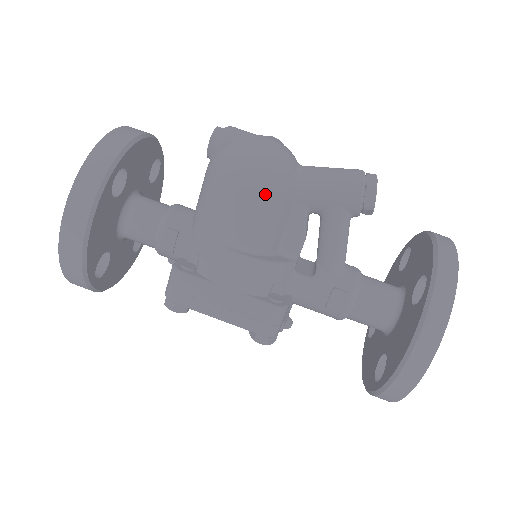
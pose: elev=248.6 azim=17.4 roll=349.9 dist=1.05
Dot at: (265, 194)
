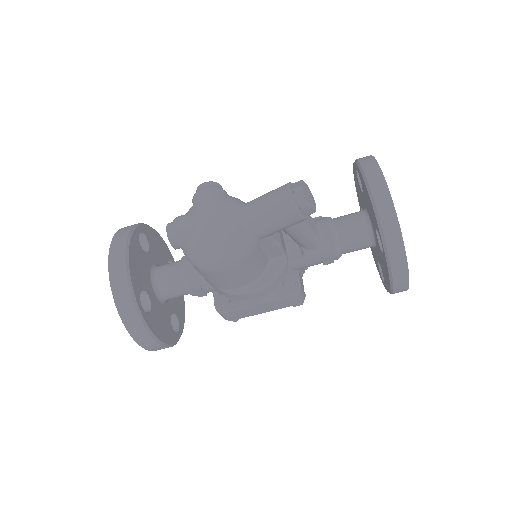
Dot at: (238, 263)
